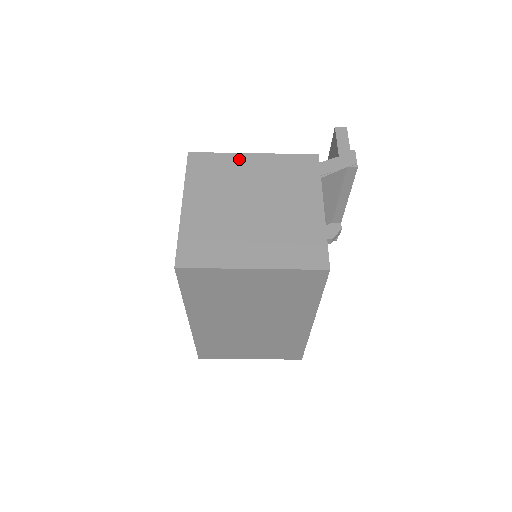
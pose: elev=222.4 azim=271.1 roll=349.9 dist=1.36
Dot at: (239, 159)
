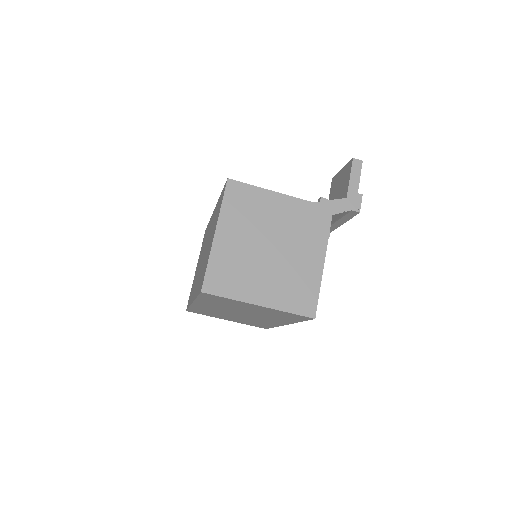
Dot at: (269, 197)
